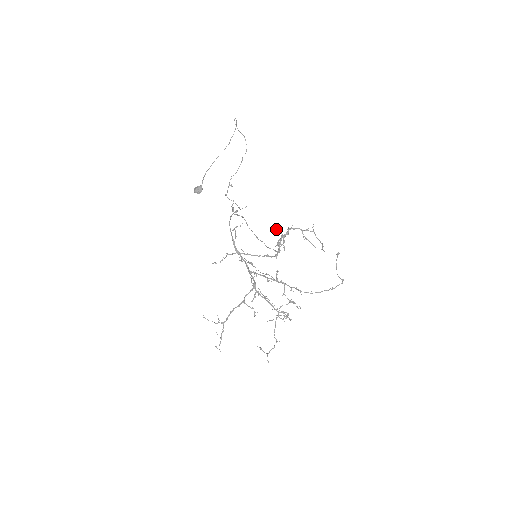
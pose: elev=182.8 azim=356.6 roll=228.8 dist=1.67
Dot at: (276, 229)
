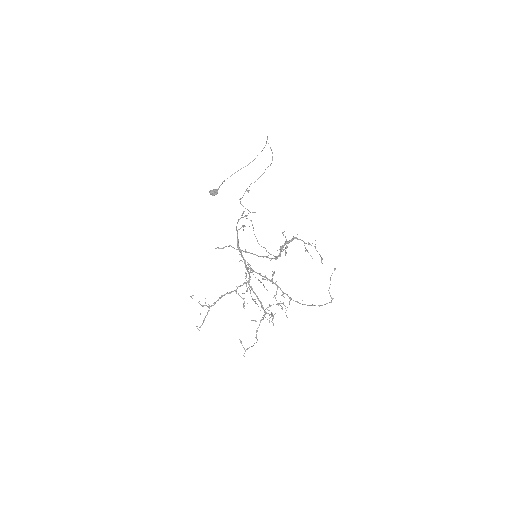
Dot at: (283, 232)
